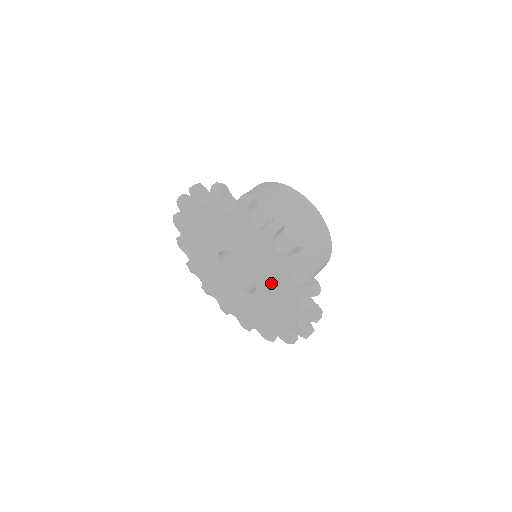
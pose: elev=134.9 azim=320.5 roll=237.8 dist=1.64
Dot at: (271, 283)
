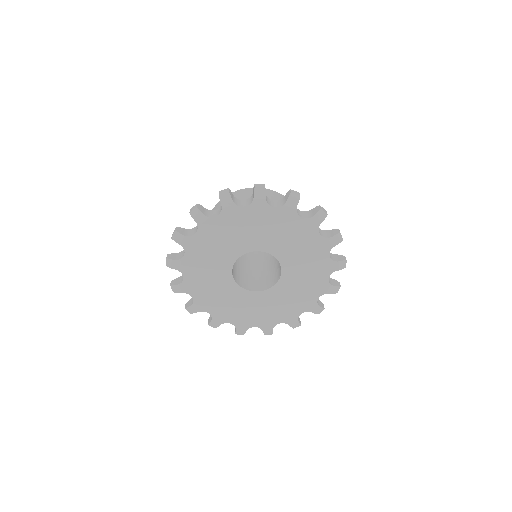
Dot at: (301, 270)
